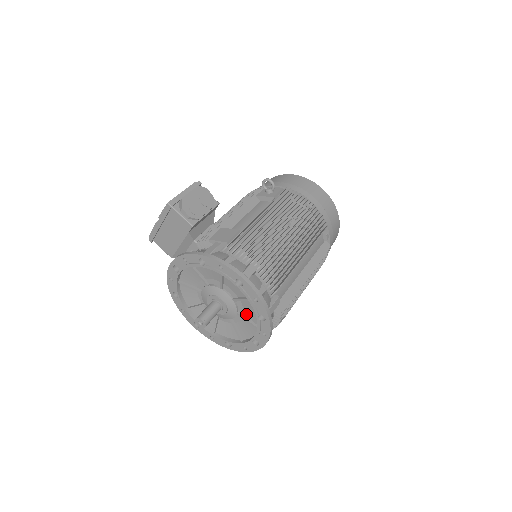
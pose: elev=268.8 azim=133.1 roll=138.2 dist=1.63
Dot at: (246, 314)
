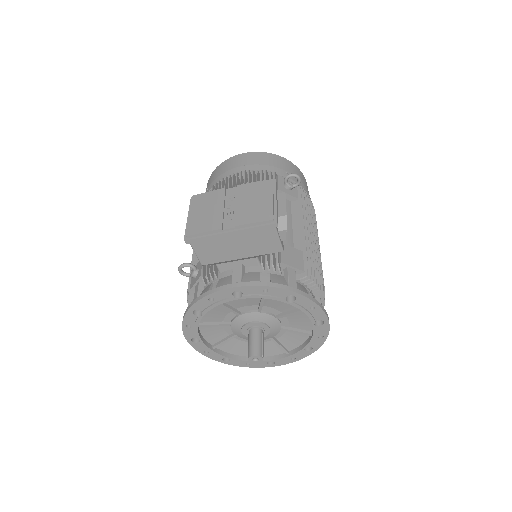
Dot at: (281, 339)
